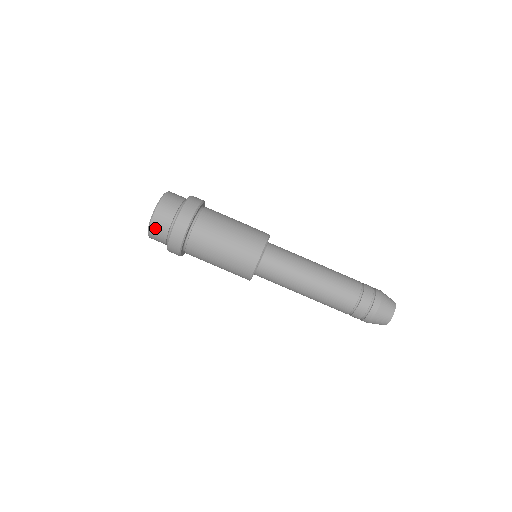
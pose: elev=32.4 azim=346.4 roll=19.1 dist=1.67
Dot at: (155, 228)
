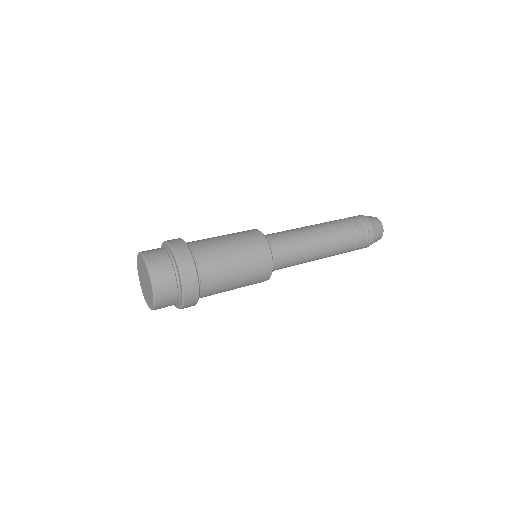
Dot at: (161, 288)
